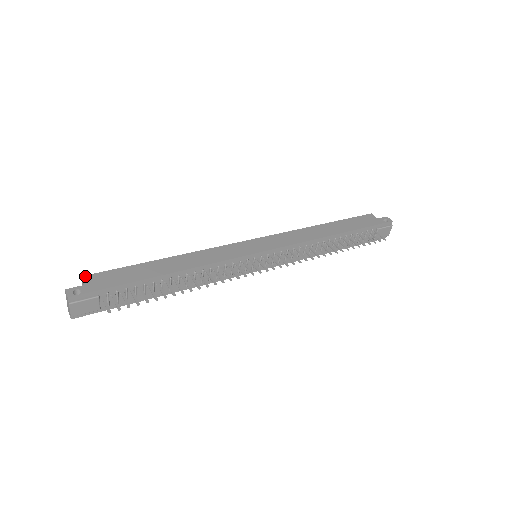
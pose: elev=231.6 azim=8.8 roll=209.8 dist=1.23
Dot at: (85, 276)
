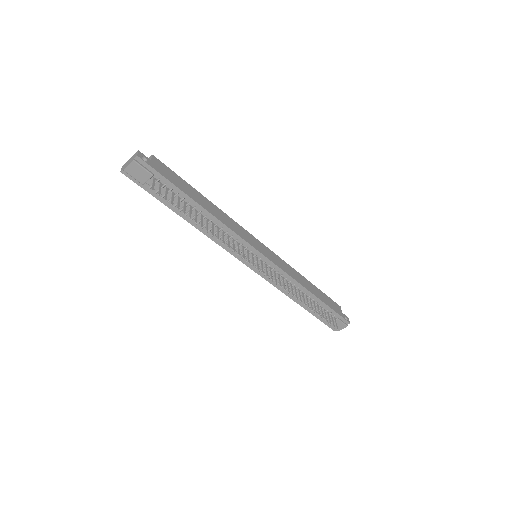
Dot at: (155, 157)
